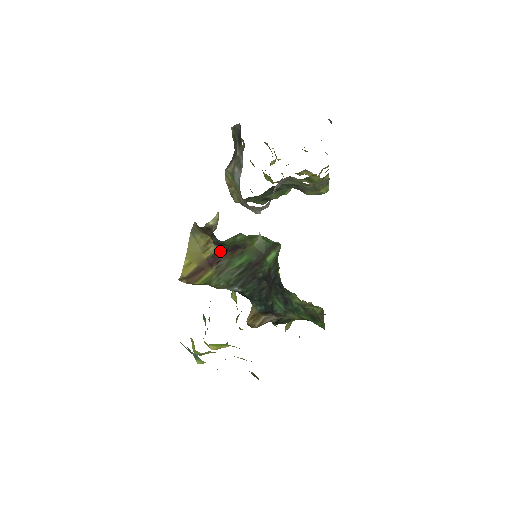
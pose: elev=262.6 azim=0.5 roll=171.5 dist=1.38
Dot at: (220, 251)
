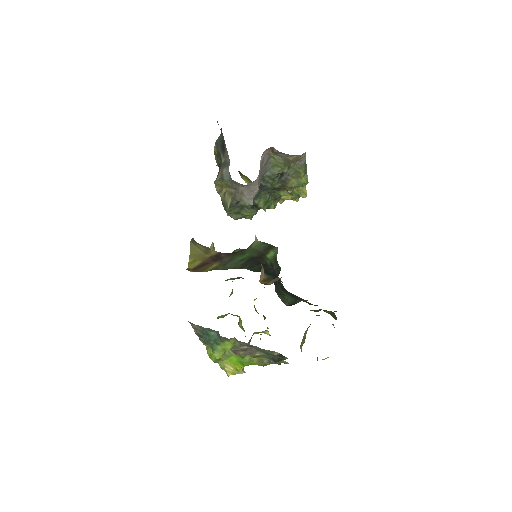
Dot at: (221, 253)
